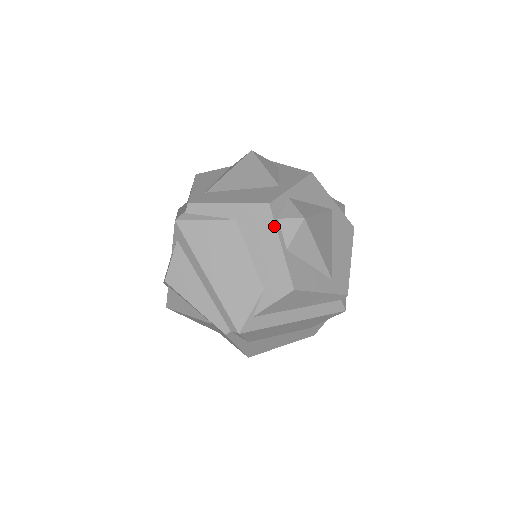
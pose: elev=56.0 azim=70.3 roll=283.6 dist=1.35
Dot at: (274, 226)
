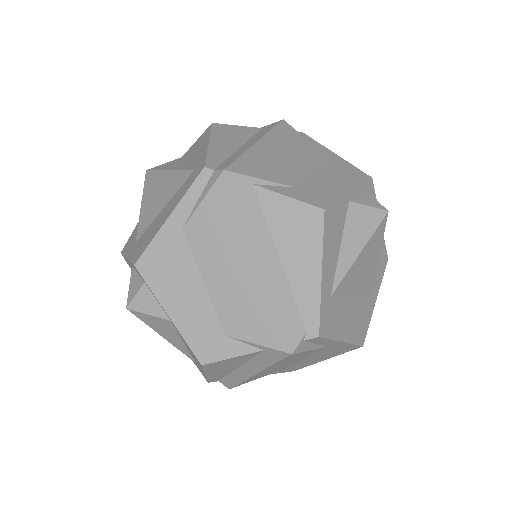
Dot at: (360, 184)
